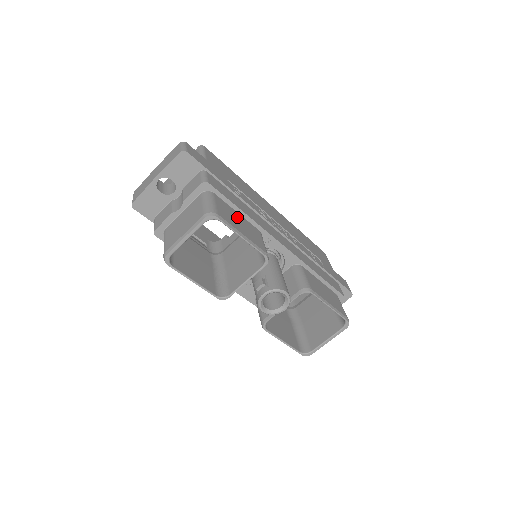
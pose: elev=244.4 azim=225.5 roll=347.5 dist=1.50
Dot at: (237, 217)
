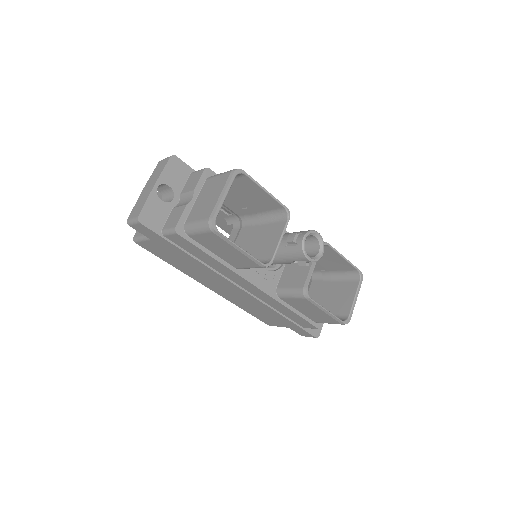
Dot at: (244, 193)
